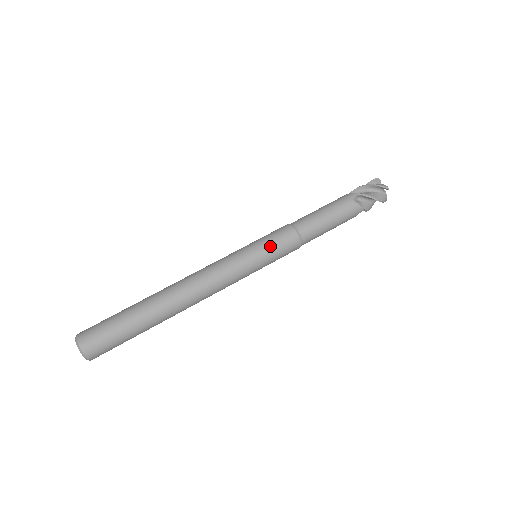
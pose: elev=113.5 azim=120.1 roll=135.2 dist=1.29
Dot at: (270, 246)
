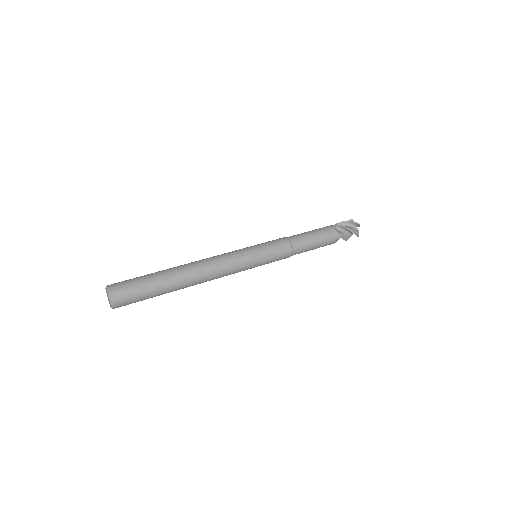
Dot at: (268, 246)
